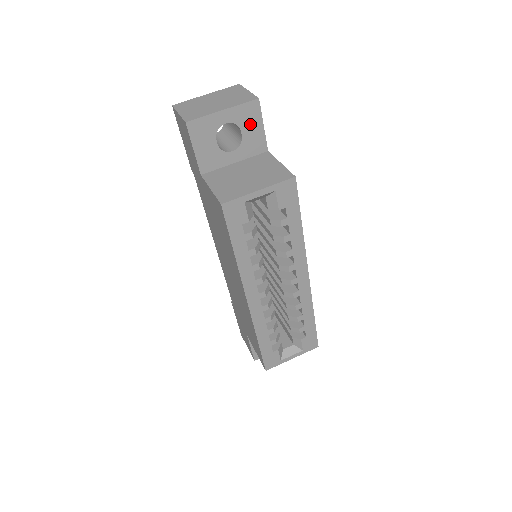
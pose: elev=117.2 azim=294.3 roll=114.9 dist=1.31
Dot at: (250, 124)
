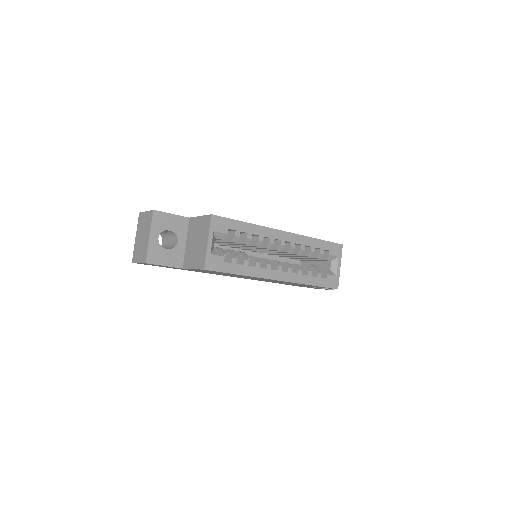
Dot at: (166, 222)
